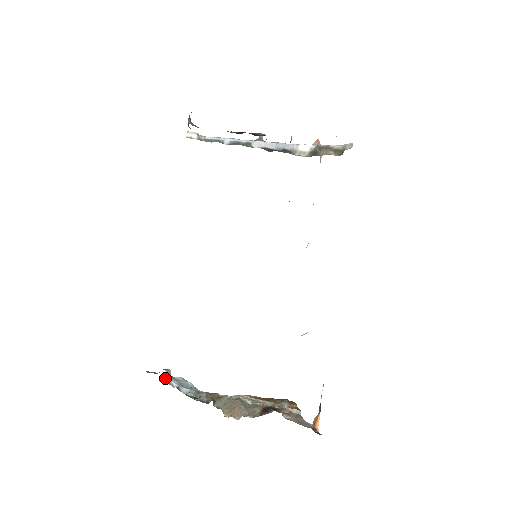
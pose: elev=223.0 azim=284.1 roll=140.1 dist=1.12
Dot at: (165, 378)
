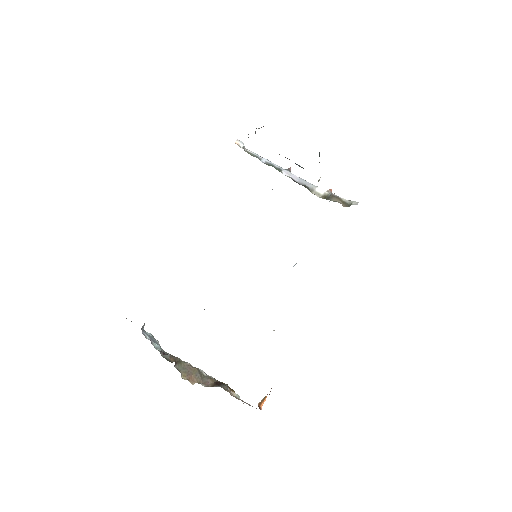
Dot at: (141, 329)
